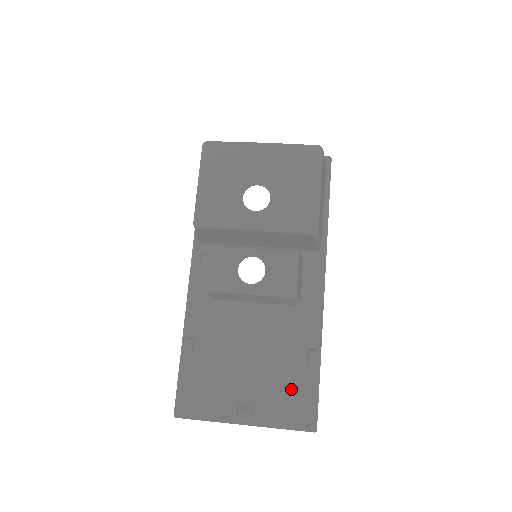
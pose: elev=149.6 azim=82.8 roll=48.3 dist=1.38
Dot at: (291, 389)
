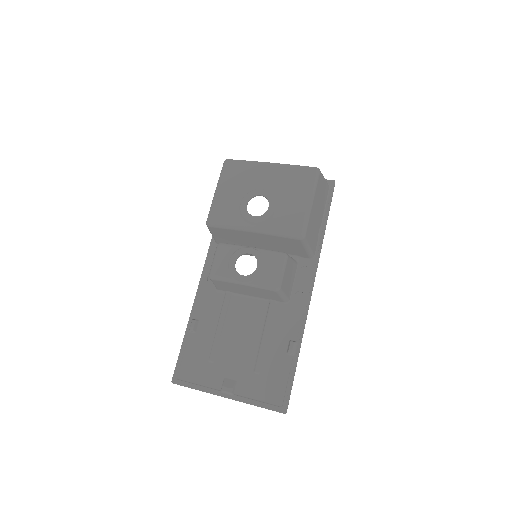
Dot at: (270, 373)
